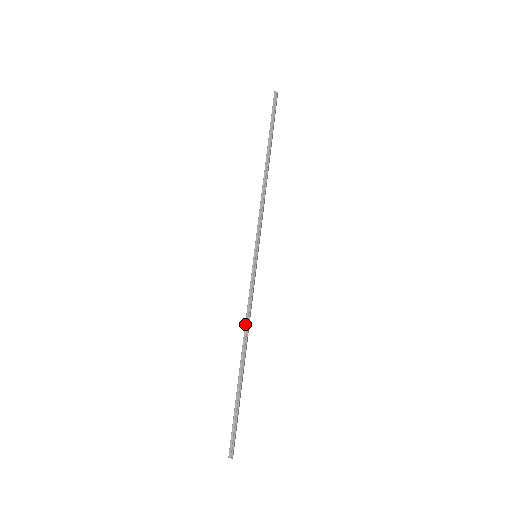
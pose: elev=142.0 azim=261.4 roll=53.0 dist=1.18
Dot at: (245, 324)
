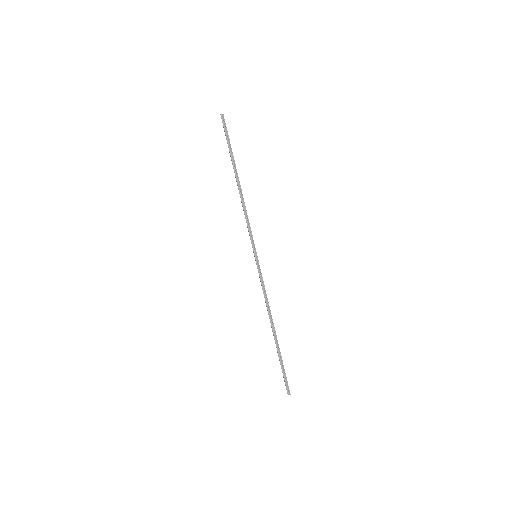
Dot at: (267, 308)
